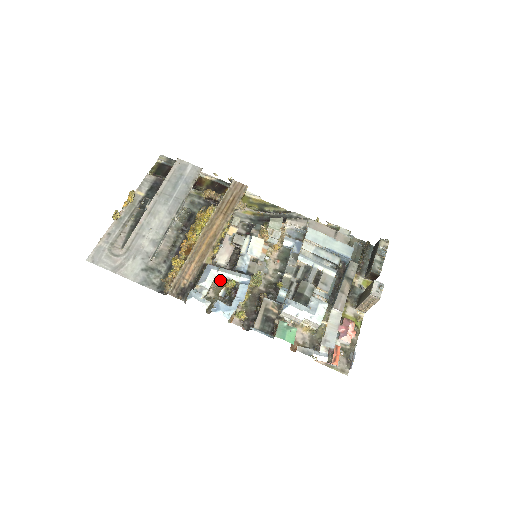
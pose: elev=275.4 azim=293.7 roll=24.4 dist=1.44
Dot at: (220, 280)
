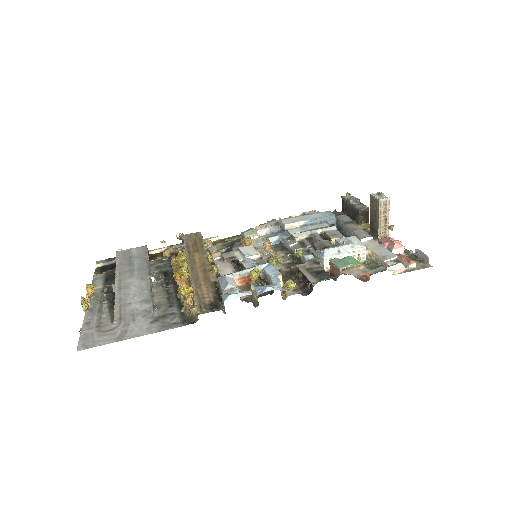
Dot at: (241, 285)
